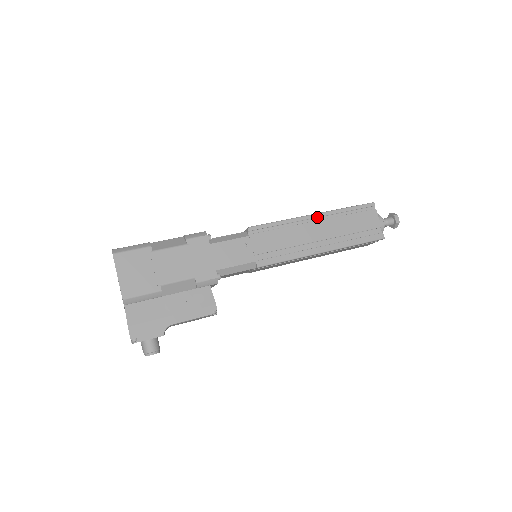
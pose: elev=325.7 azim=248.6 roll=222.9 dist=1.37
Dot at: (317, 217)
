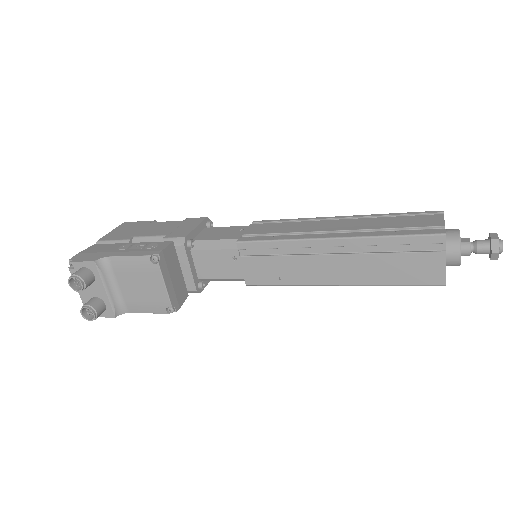
Dot at: (345, 219)
